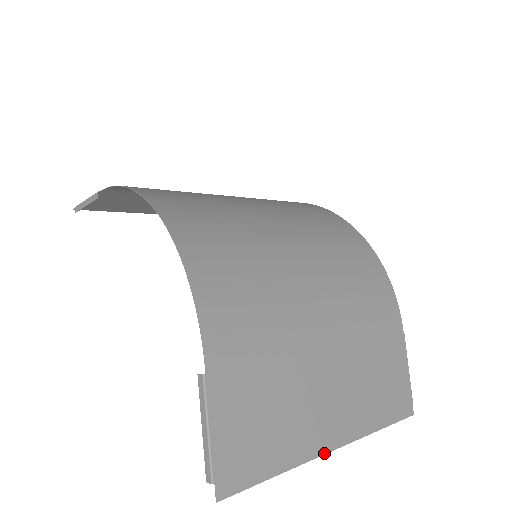
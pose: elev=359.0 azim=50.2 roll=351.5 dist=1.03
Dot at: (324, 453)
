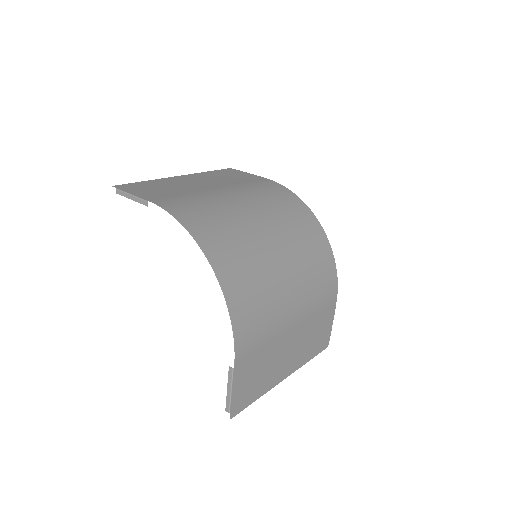
Dot at: occluded
